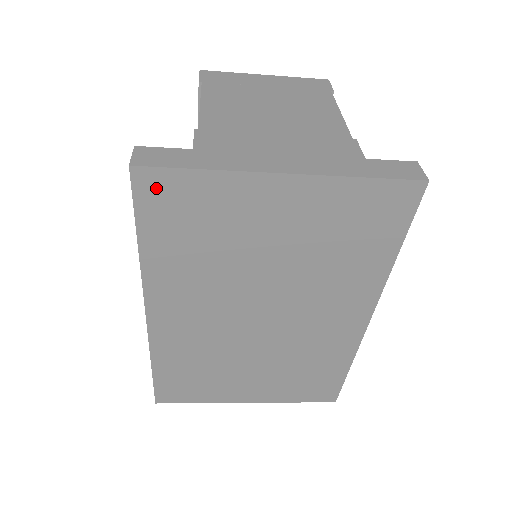
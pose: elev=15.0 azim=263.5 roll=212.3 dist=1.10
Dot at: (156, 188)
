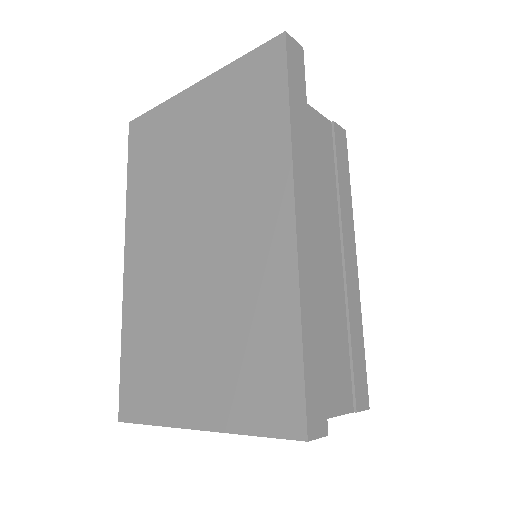
Dot at: (138, 131)
